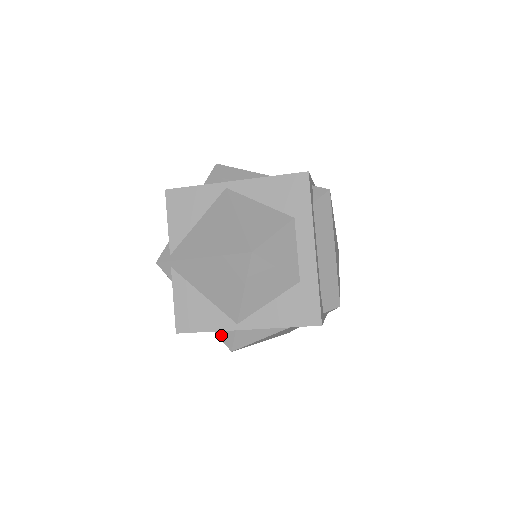
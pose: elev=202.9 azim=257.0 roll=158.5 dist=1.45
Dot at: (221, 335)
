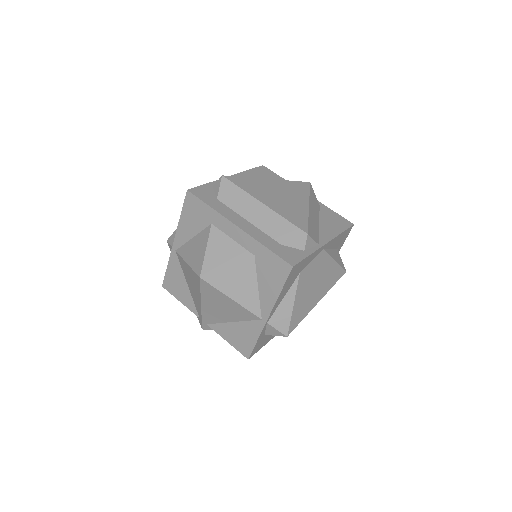
Dot at: (270, 333)
